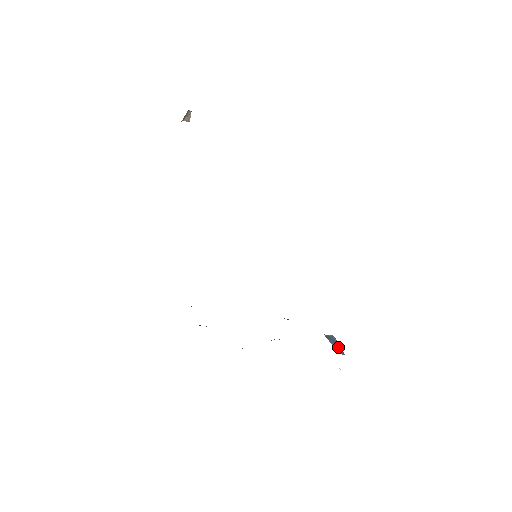
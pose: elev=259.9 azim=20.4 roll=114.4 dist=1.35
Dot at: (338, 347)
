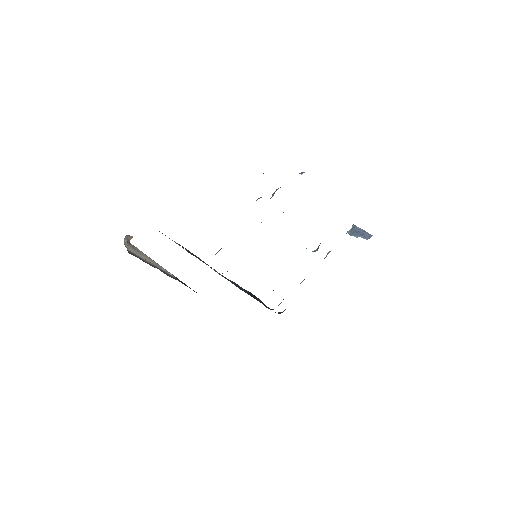
Dot at: (363, 234)
